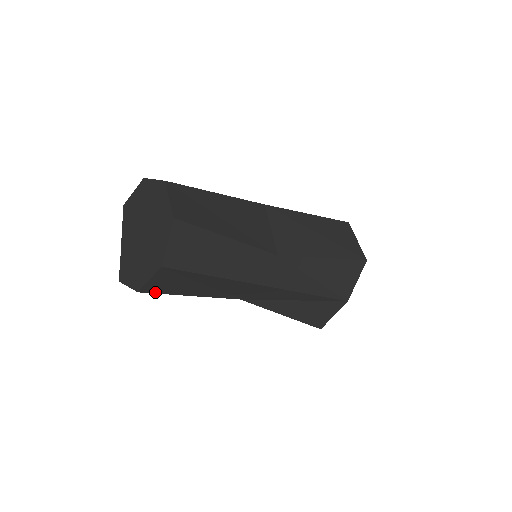
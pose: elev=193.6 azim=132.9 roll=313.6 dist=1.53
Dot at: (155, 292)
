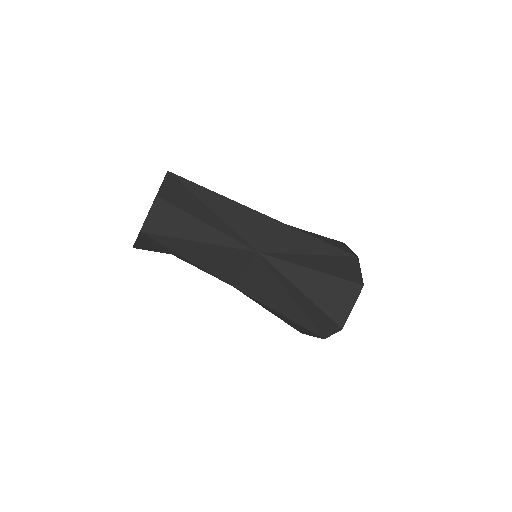
Dot at: (171, 203)
